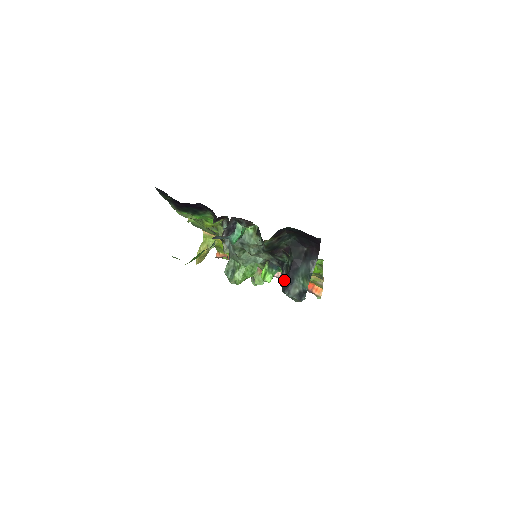
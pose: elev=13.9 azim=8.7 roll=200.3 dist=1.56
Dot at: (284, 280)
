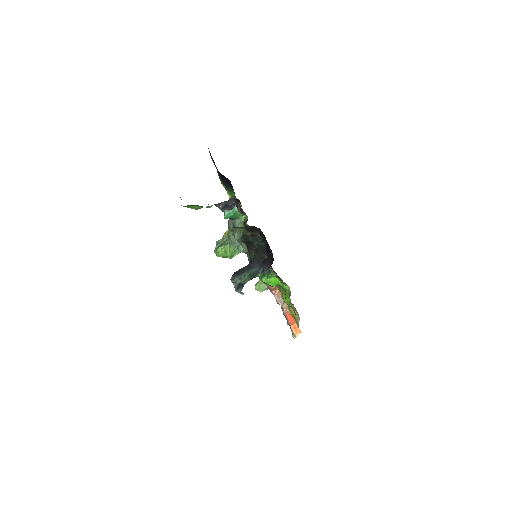
Dot at: occluded
